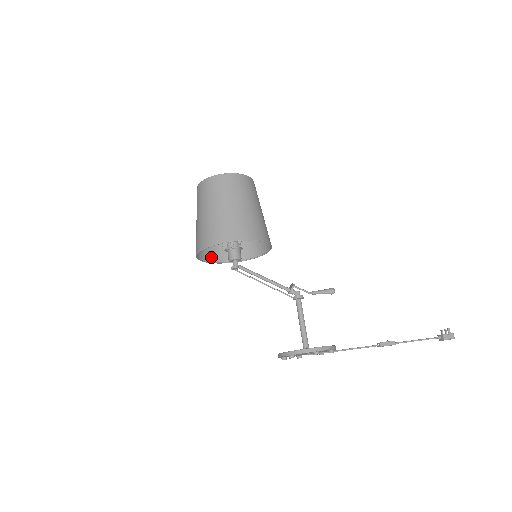
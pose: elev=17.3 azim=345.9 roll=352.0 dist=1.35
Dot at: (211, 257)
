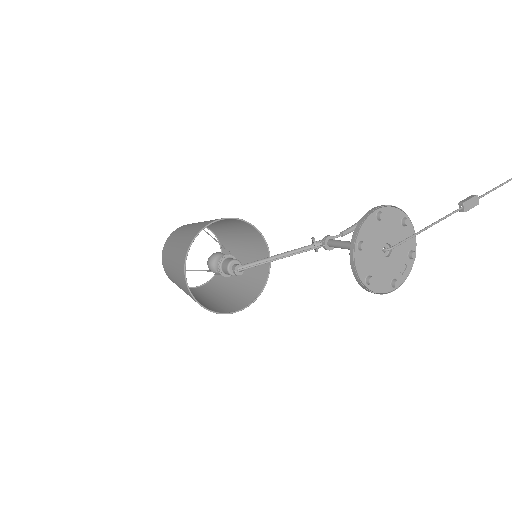
Dot at: (220, 312)
